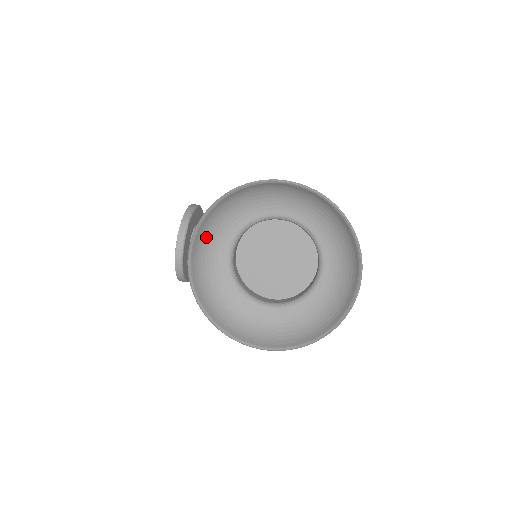
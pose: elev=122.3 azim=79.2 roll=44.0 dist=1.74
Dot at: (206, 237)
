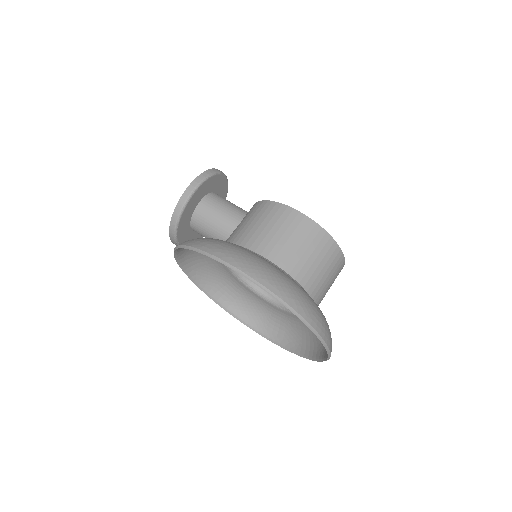
Dot at: occluded
